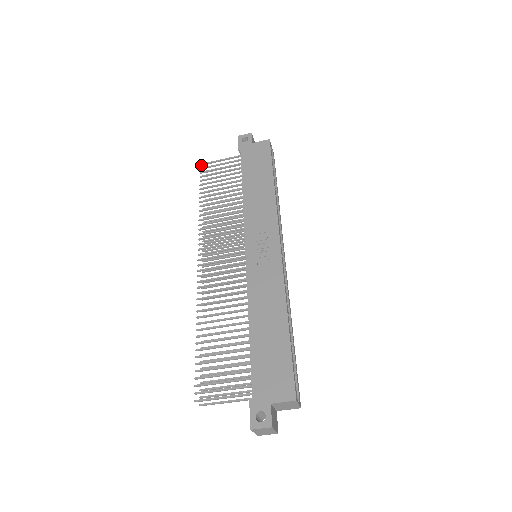
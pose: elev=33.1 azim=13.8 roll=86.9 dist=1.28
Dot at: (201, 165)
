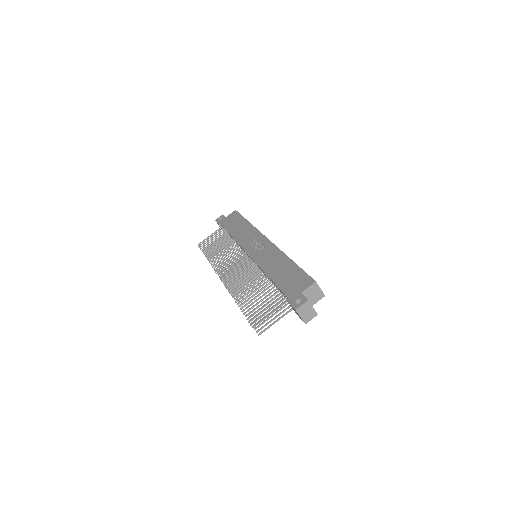
Dot at: (198, 245)
